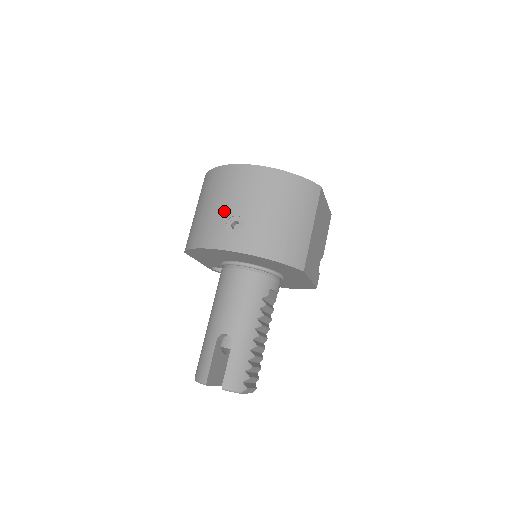
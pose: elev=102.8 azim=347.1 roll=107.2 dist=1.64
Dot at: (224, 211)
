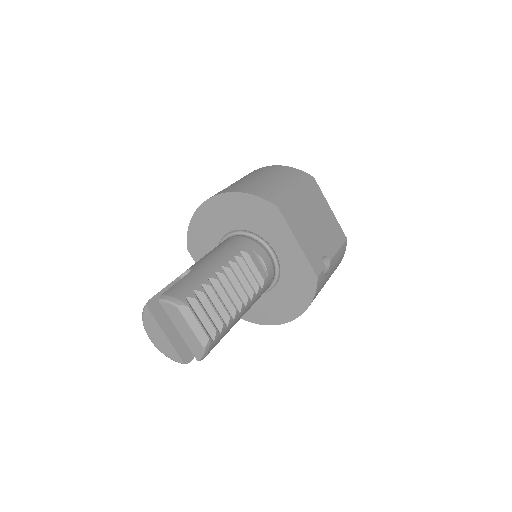
Dot at: occluded
